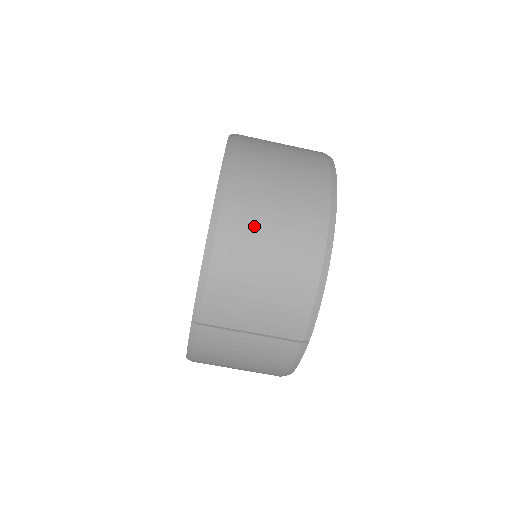
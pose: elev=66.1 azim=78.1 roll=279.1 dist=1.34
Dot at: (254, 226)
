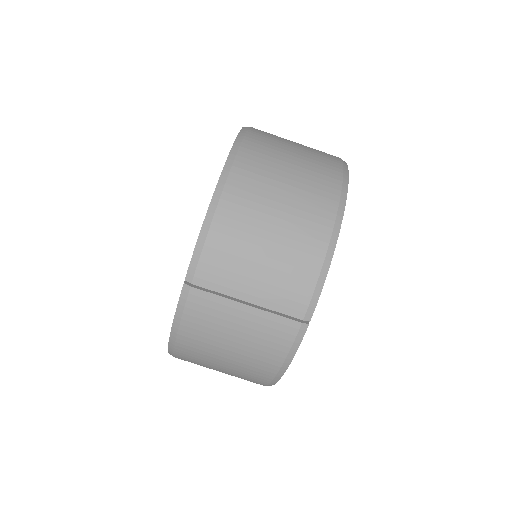
Dot at: (264, 187)
